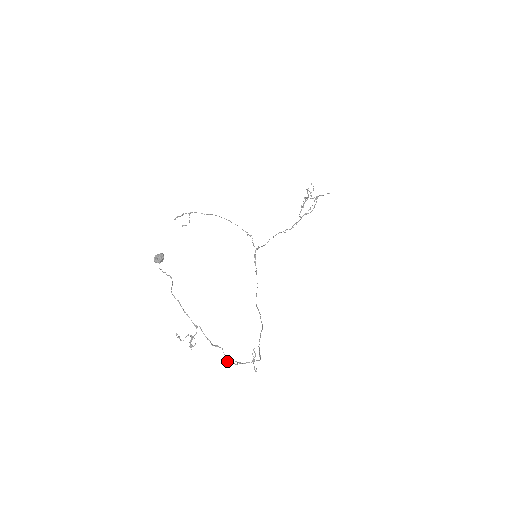
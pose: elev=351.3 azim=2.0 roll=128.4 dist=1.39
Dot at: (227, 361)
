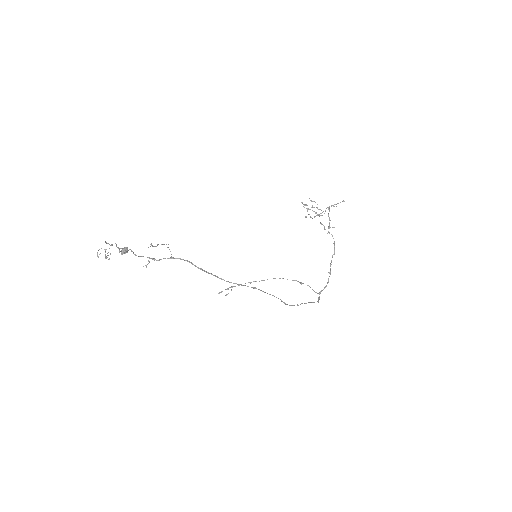
Dot at: (145, 265)
